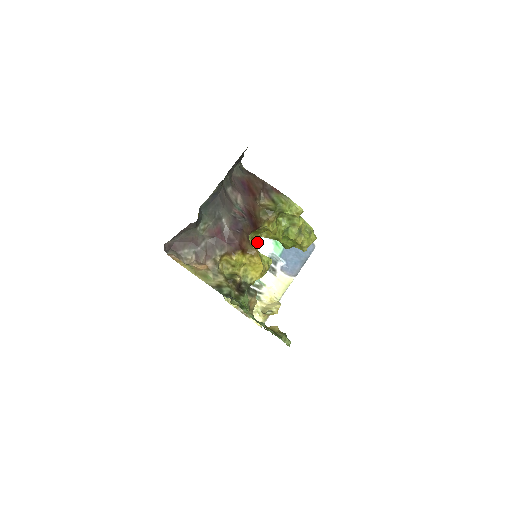
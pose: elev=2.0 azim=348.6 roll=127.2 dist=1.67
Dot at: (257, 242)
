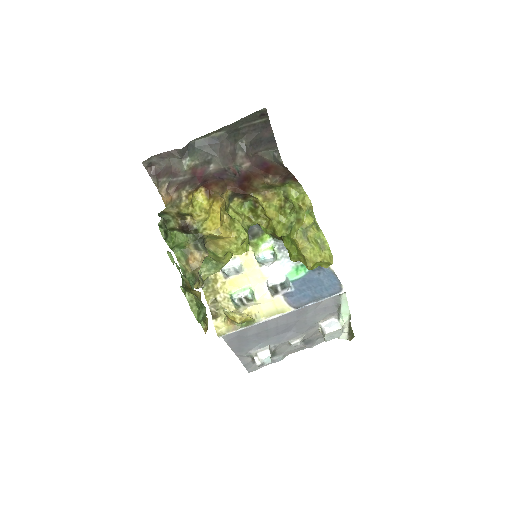
Dot at: (277, 259)
